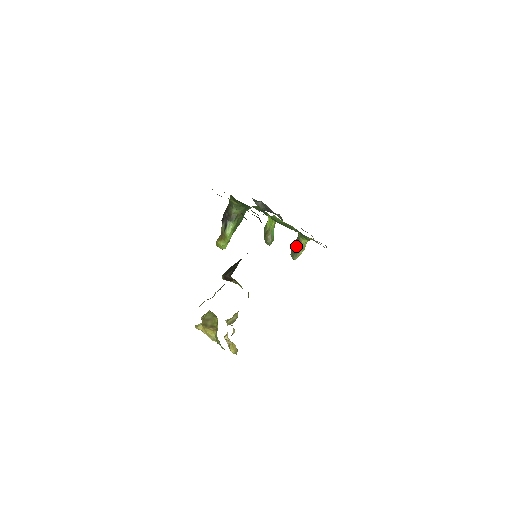
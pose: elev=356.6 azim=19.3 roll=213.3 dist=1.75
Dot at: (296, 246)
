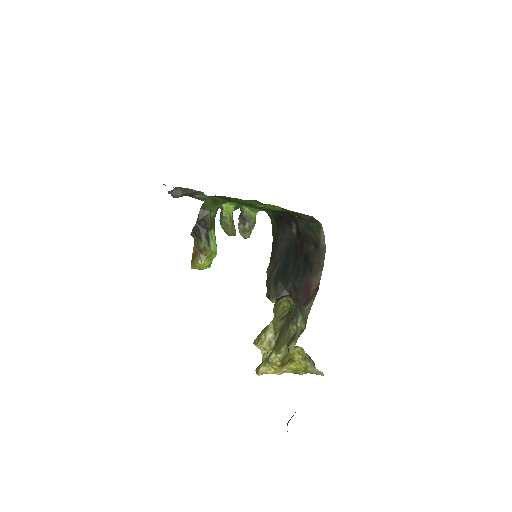
Dot at: (247, 223)
